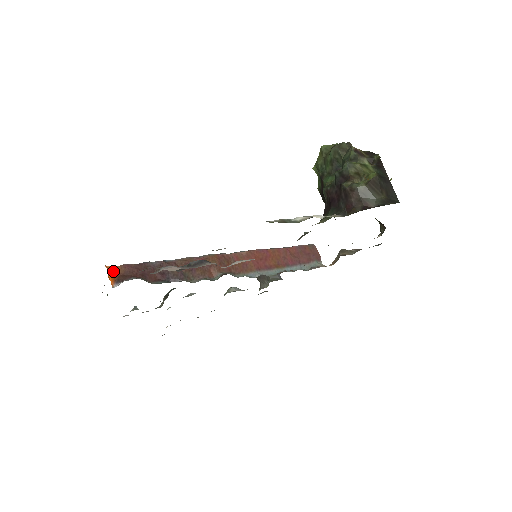
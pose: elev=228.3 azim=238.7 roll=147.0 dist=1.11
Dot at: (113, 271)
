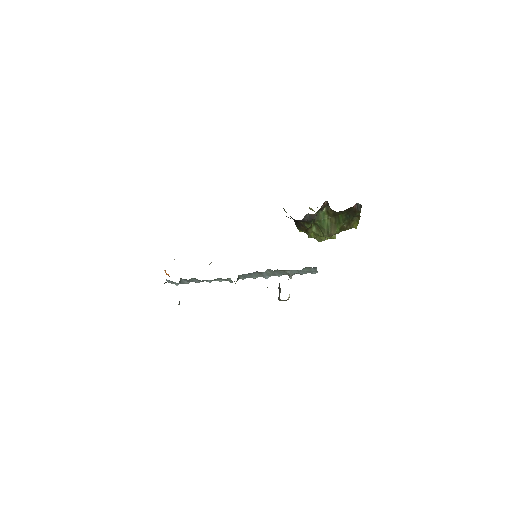
Dot at: occluded
